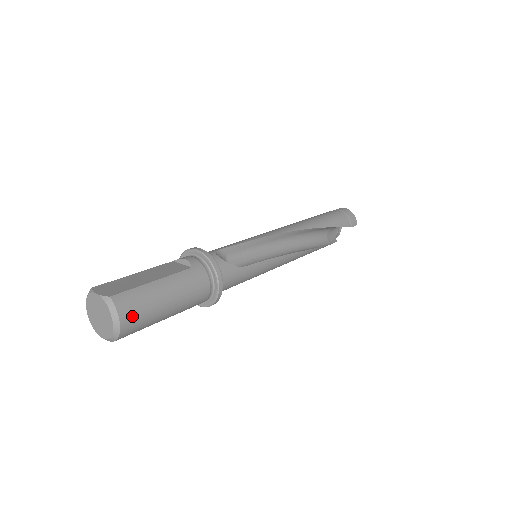
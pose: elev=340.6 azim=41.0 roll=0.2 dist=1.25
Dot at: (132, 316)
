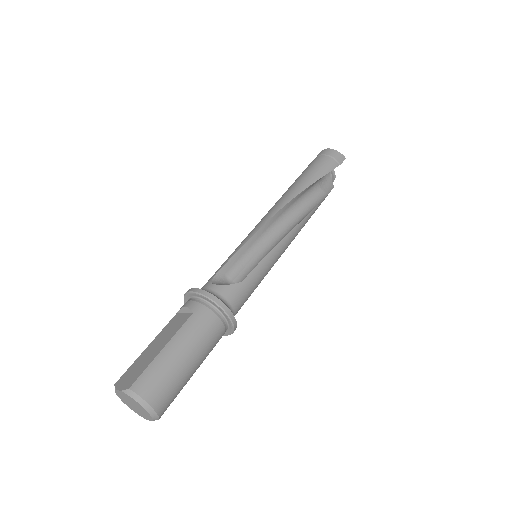
Dot at: (158, 393)
